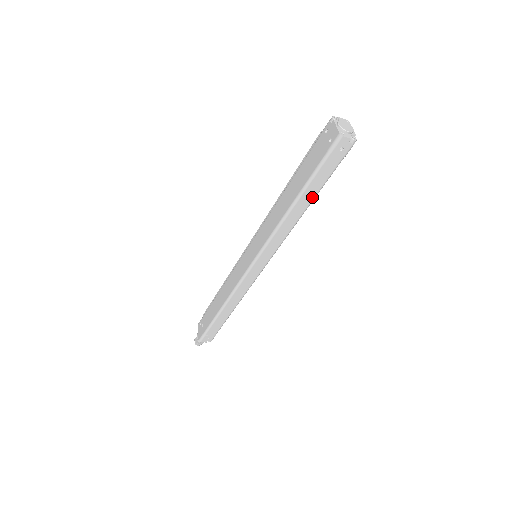
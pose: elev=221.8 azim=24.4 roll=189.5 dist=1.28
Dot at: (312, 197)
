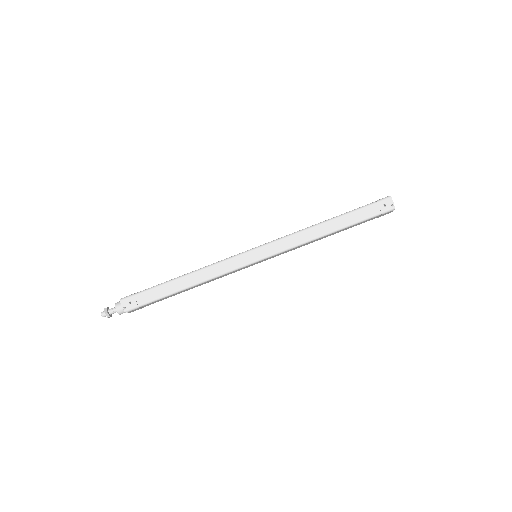
Dot at: (342, 225)
